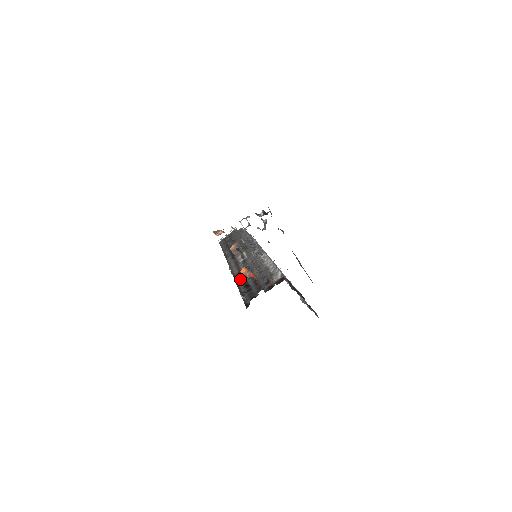
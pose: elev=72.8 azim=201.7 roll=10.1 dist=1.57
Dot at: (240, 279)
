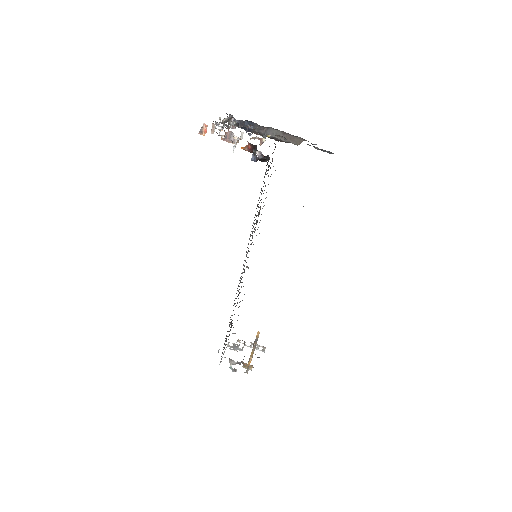
Dot at: (252, 225)
